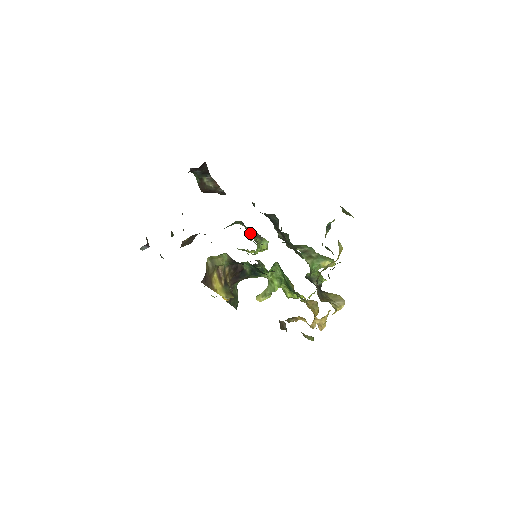
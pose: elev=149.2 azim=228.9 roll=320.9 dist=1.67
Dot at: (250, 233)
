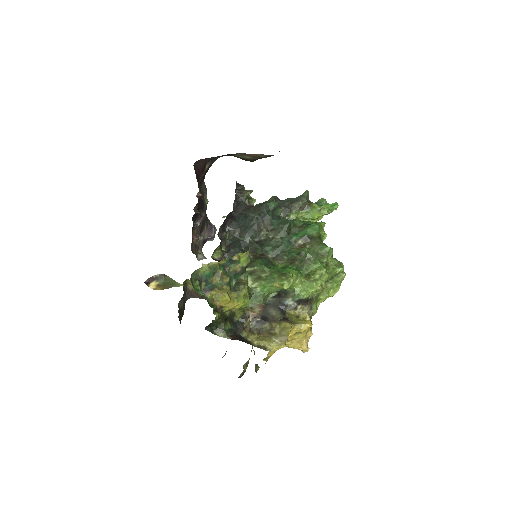
Dot at: occluded
